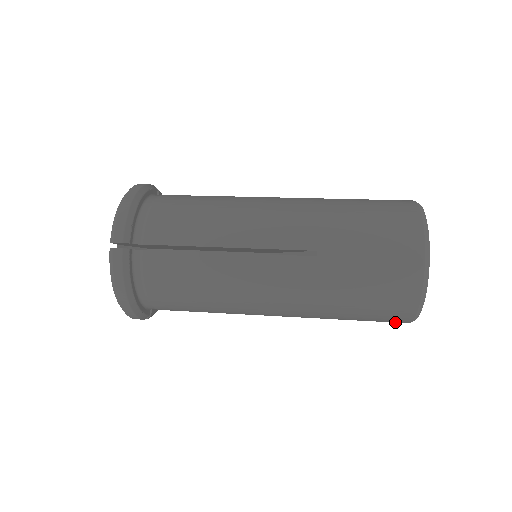
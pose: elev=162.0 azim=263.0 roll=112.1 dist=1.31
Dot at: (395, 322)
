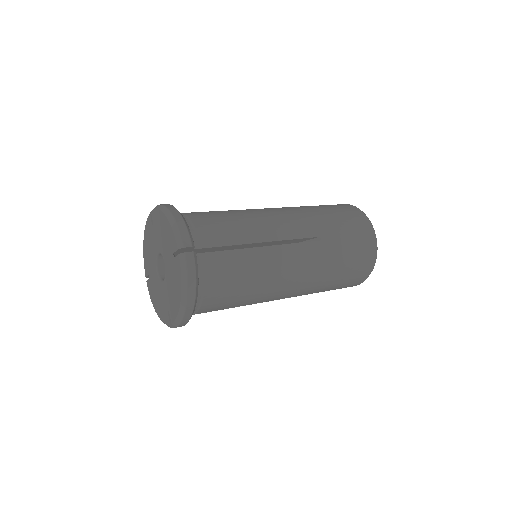
Dot at: (352, 285)
